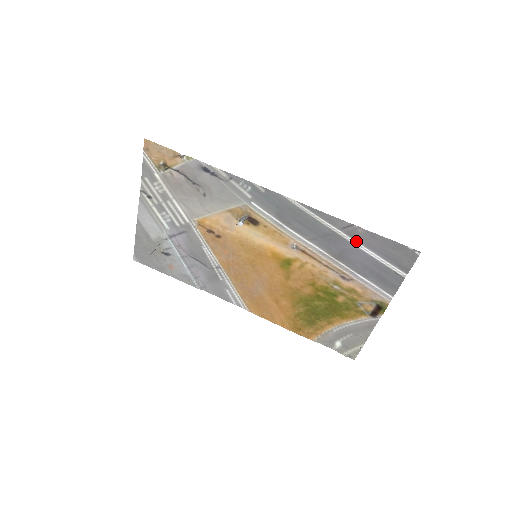
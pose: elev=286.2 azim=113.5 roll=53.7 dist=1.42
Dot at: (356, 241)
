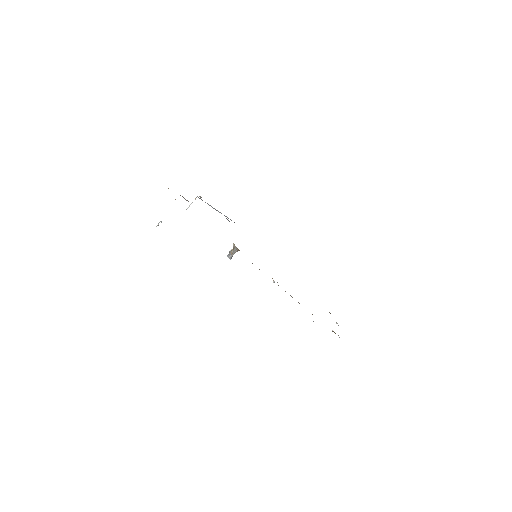
Dot at: occluded
